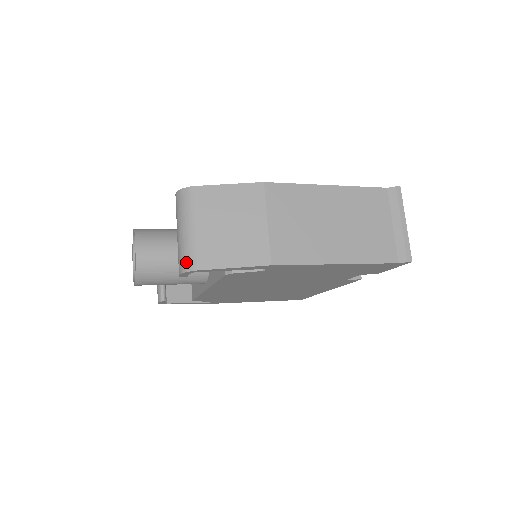
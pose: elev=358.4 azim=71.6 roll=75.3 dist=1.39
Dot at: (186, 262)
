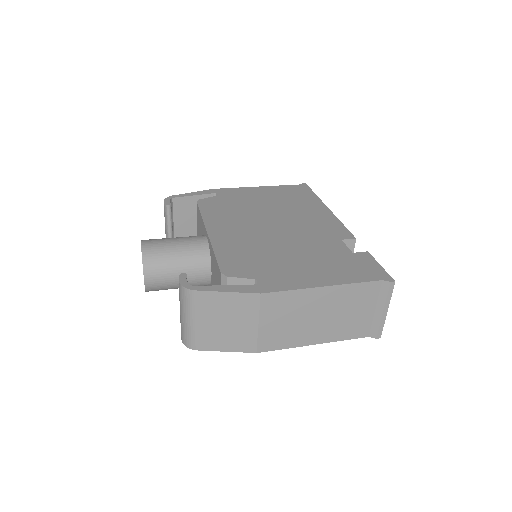
Dot at: (187, 341)
